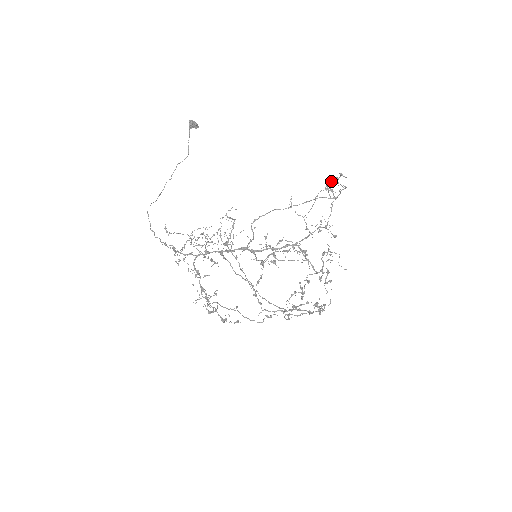
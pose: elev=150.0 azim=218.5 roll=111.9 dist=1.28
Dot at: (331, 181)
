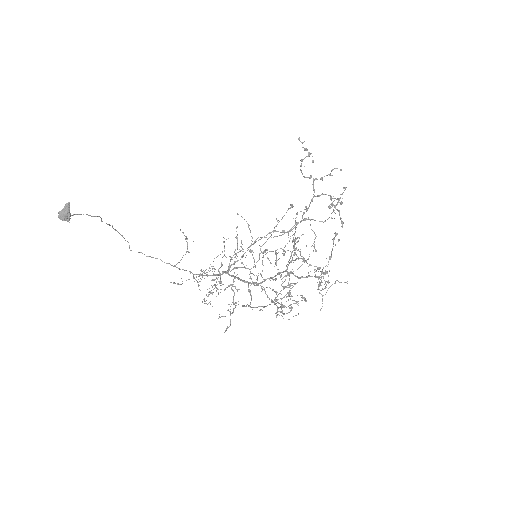
Dot at: occluded
